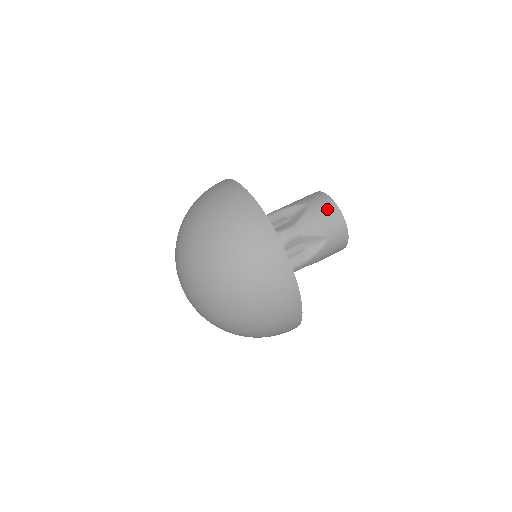
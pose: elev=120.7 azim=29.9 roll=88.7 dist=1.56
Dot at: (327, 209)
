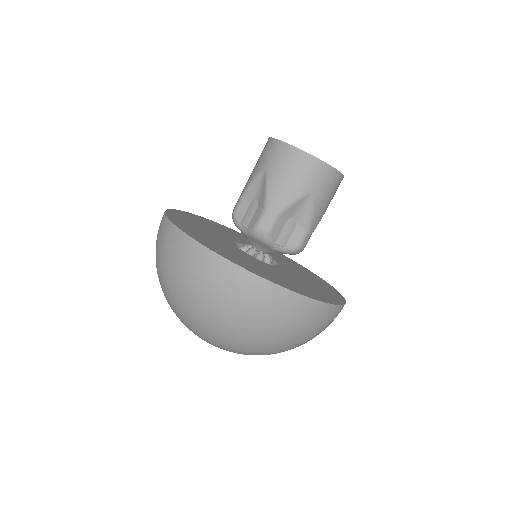
Dot at: (287, 162)
